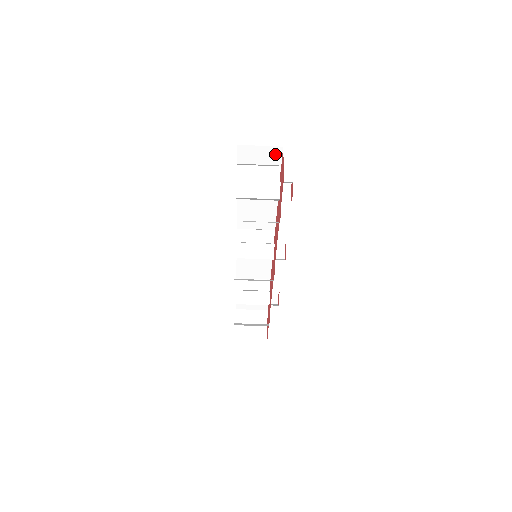
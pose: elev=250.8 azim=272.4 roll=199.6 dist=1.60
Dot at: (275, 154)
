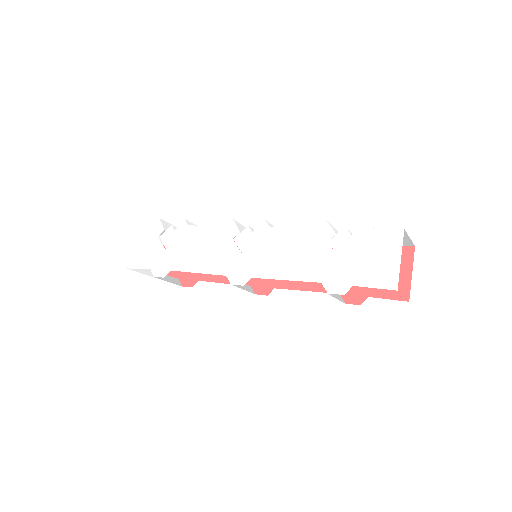
Dot at: occluded
